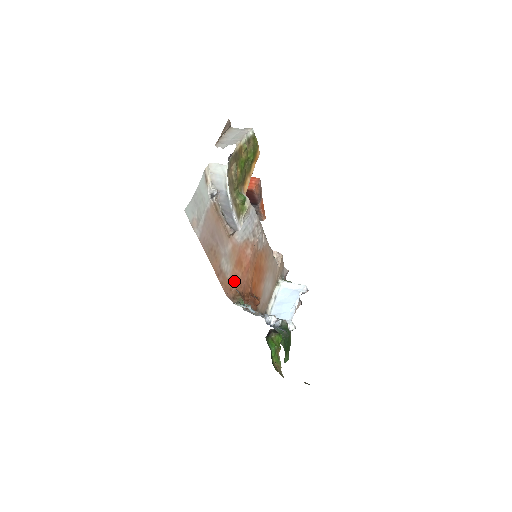
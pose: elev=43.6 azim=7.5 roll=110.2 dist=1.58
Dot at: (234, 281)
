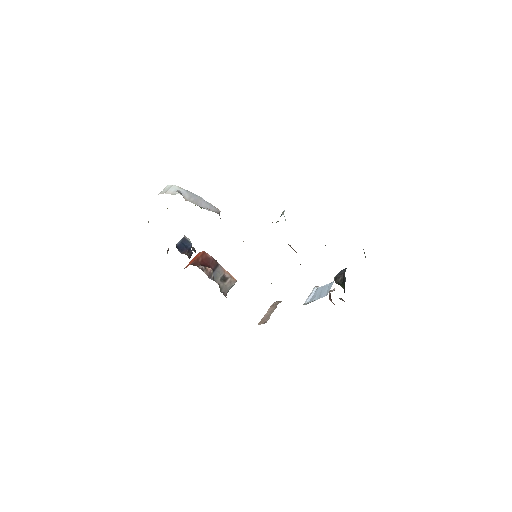
Dot at: occluded
